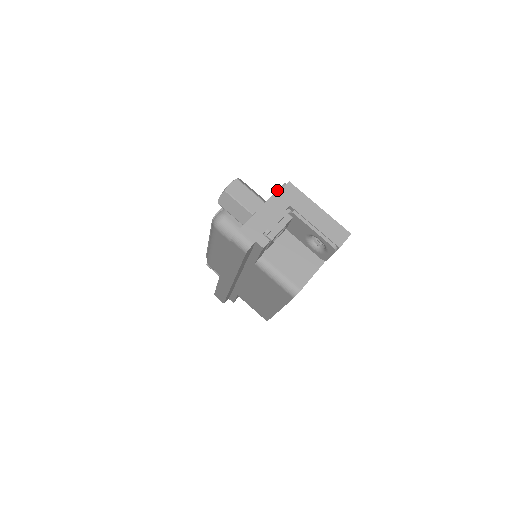
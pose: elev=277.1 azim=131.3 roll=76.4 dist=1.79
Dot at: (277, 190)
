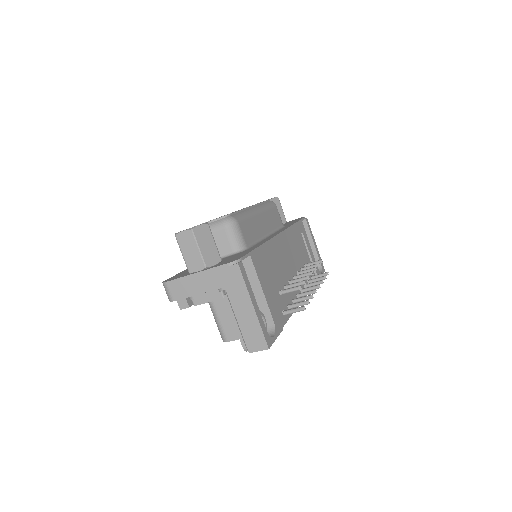
Dot at: (221, 265)
